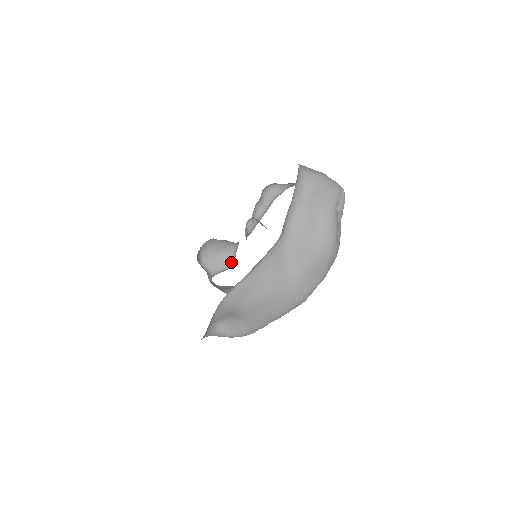
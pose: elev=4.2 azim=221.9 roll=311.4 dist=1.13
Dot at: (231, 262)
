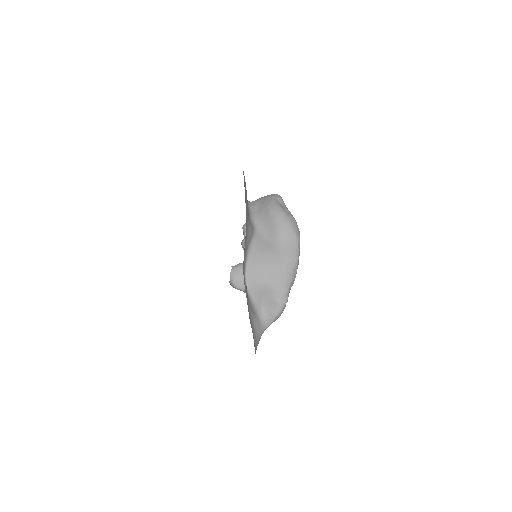
Dot at: occluded
